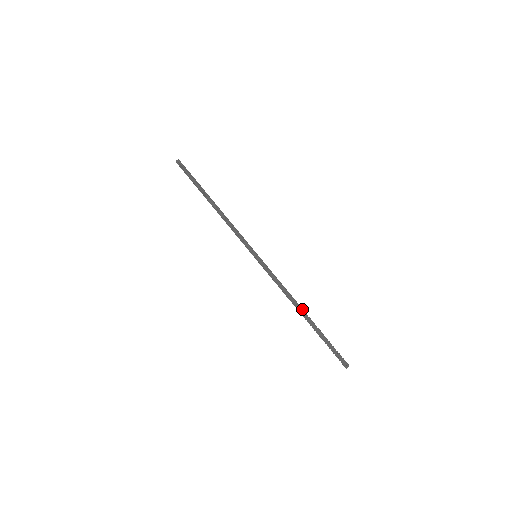
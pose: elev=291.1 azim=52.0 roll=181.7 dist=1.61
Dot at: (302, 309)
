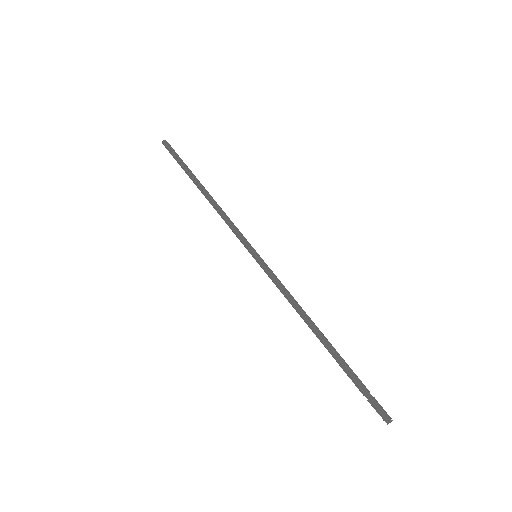
Dot at: (316, 331)
